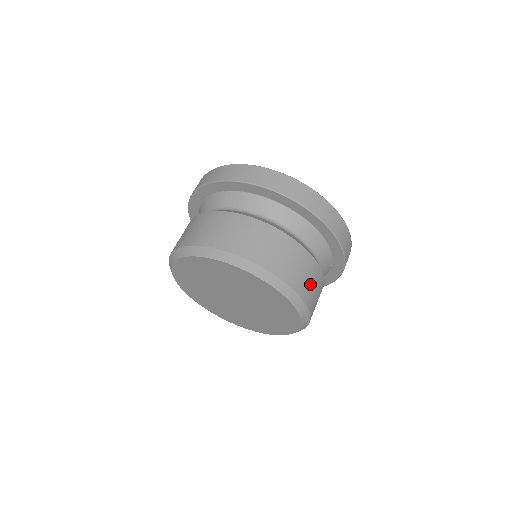
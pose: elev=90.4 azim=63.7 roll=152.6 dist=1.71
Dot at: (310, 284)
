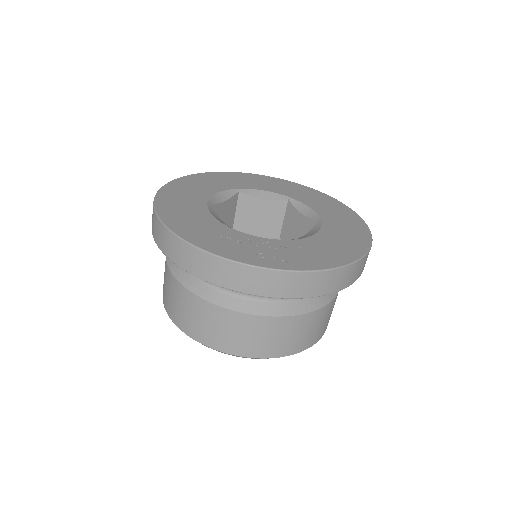
Dot at: (318, 328)
